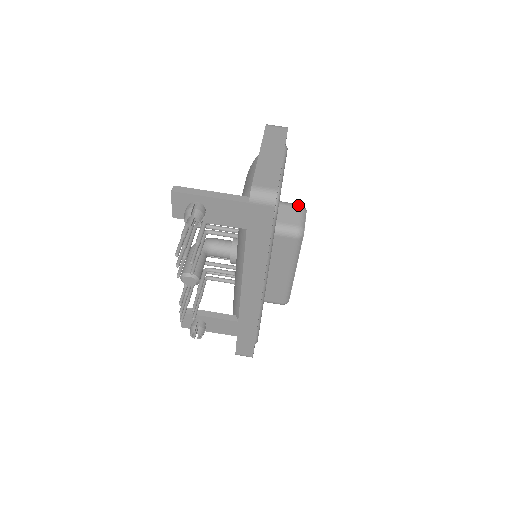
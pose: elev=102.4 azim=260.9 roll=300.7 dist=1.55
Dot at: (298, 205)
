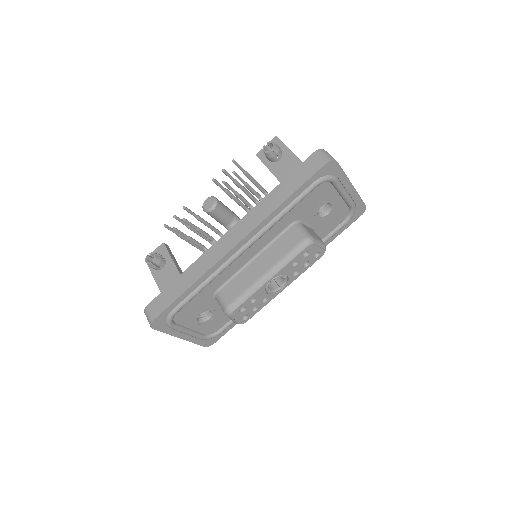
Dot at: occluded
